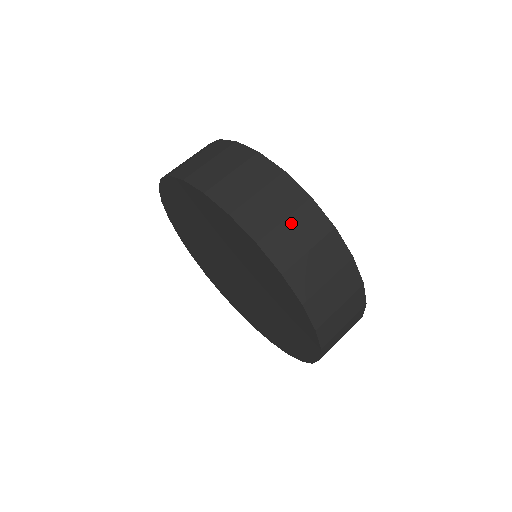
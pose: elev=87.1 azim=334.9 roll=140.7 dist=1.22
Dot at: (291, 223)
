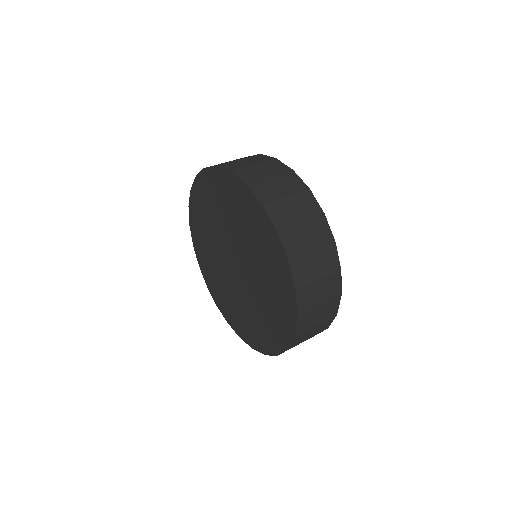
Dot at: (291, 200)
